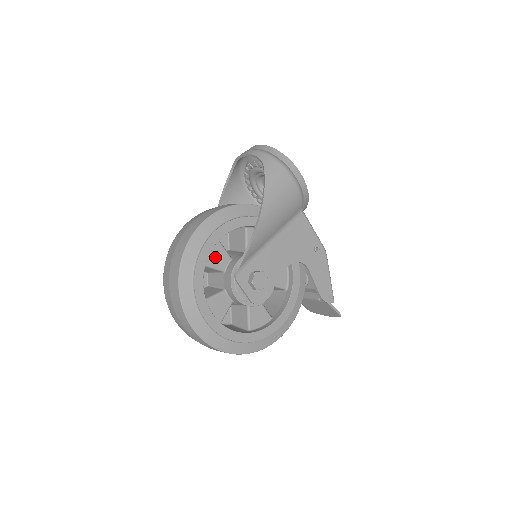
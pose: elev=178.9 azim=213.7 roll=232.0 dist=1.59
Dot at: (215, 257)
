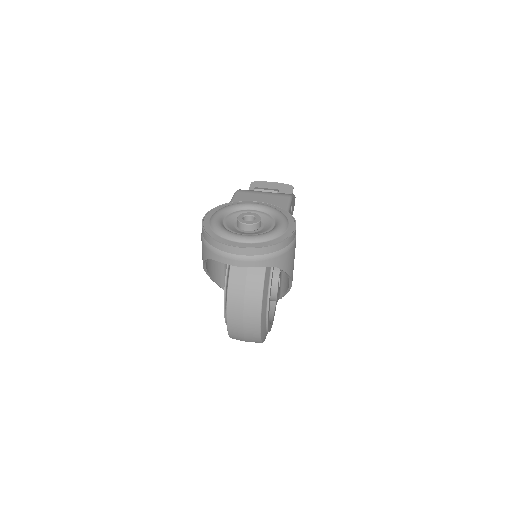
Dot at: occluded
